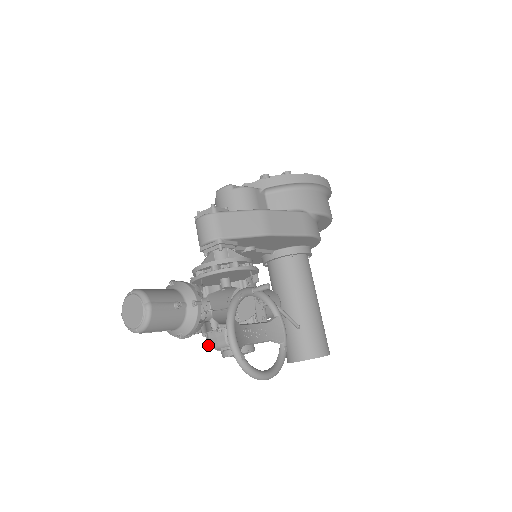
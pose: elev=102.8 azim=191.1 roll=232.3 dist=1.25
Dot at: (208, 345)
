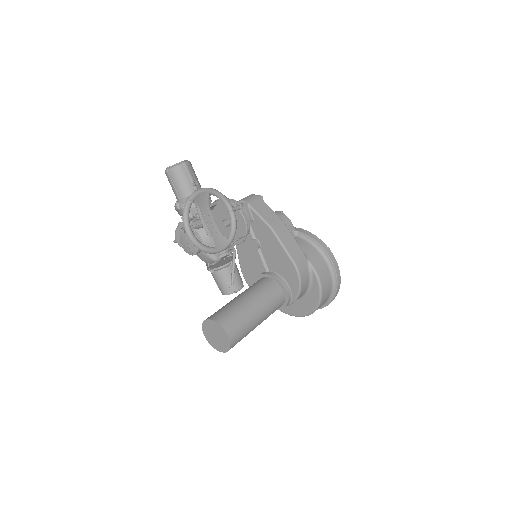
Dot at: (182, 227)
